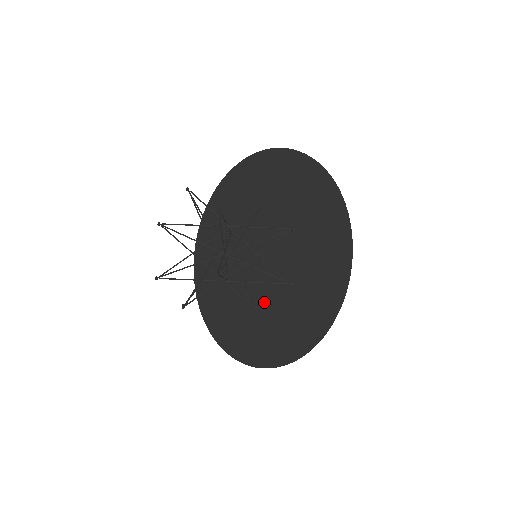
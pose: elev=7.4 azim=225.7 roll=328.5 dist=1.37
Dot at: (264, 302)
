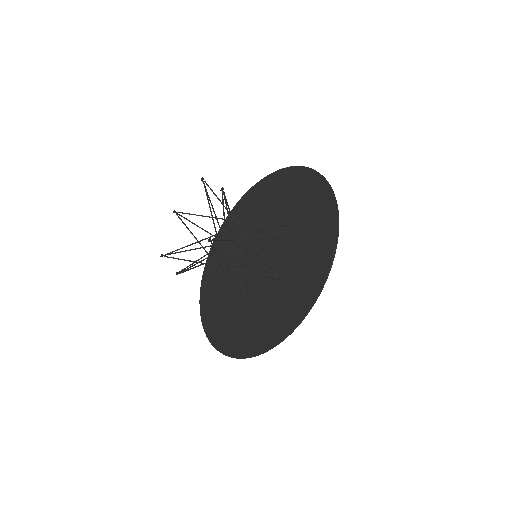
Dot at: (256, 297)
